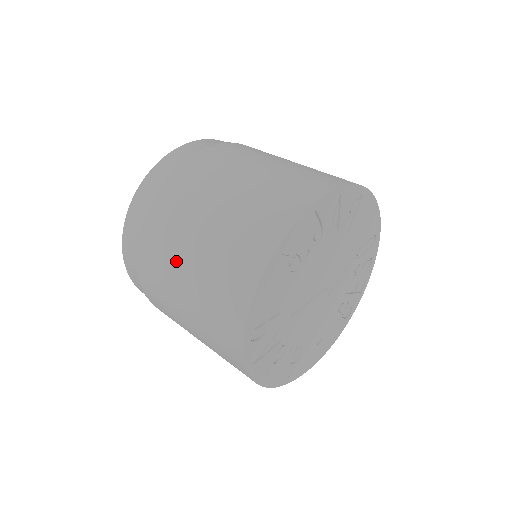
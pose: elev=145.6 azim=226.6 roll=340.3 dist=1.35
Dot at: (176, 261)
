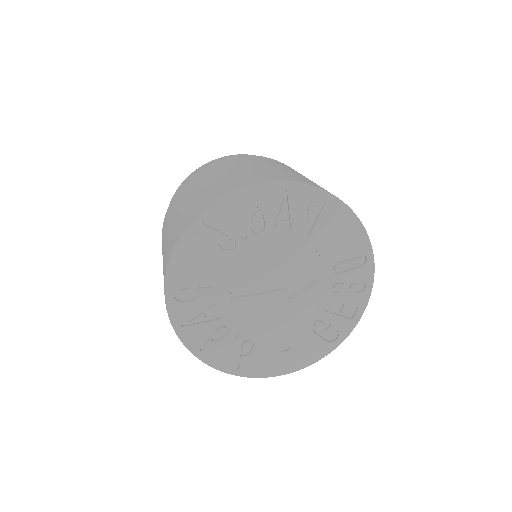
Dot at: occluded
